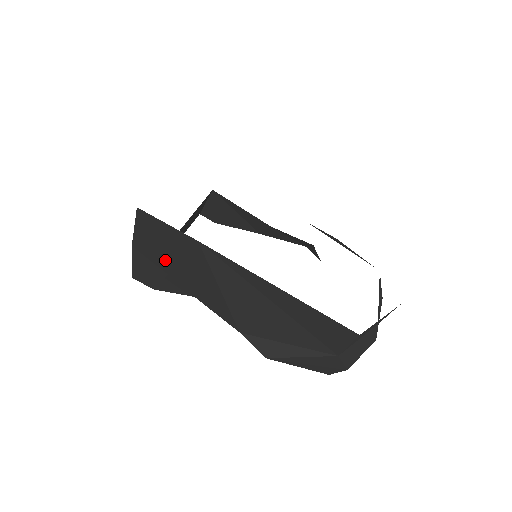
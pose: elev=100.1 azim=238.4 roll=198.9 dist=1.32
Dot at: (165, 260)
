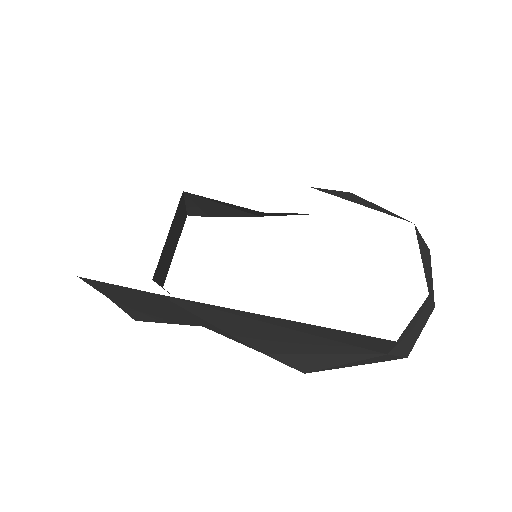
Dot at: (148, 307)
